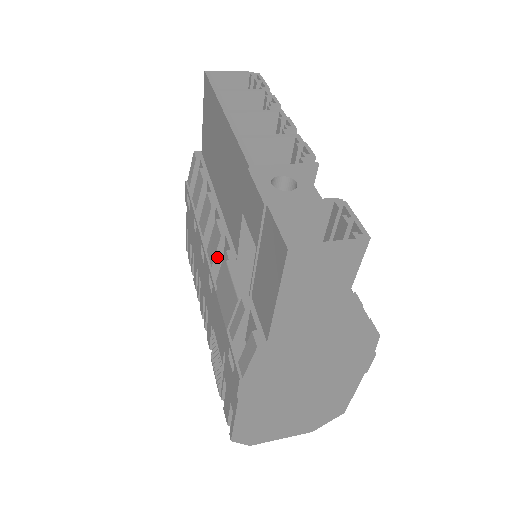
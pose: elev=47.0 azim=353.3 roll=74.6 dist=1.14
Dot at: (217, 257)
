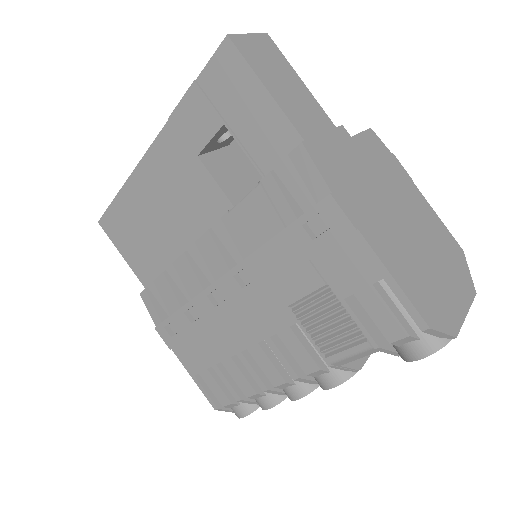
Dot at: (225, 256)
